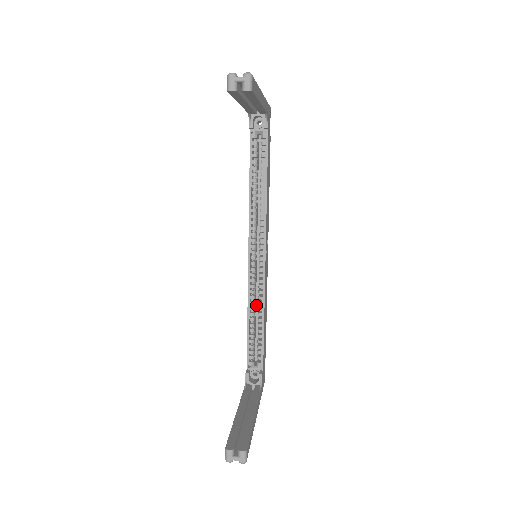
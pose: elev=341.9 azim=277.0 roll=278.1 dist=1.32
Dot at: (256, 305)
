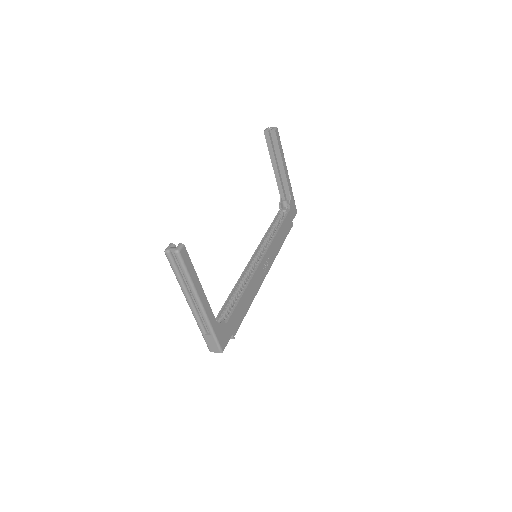
Dot at: occluded
